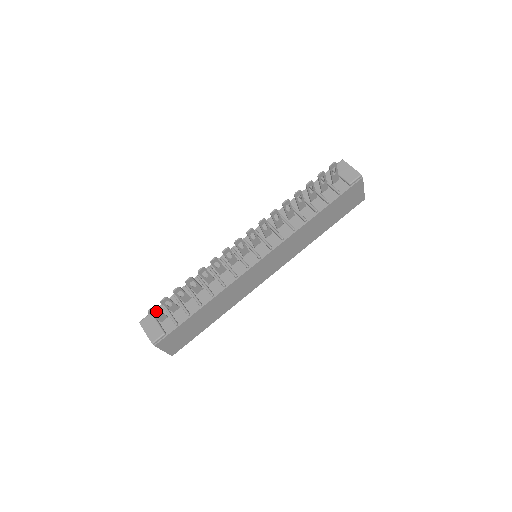
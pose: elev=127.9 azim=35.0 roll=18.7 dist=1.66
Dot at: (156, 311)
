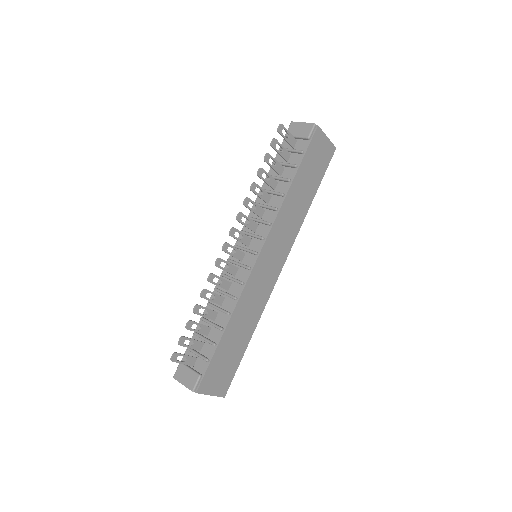
Dot at: (184, 358)
